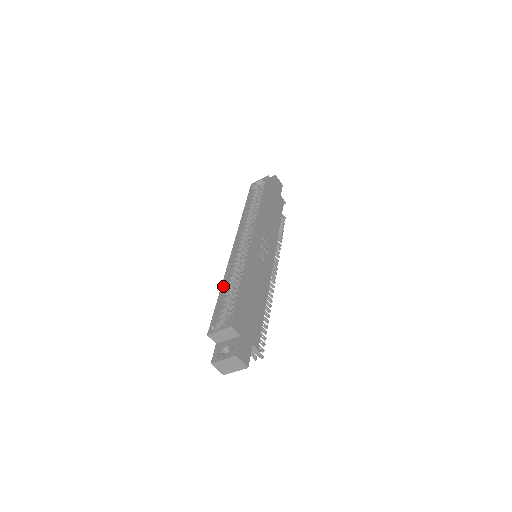
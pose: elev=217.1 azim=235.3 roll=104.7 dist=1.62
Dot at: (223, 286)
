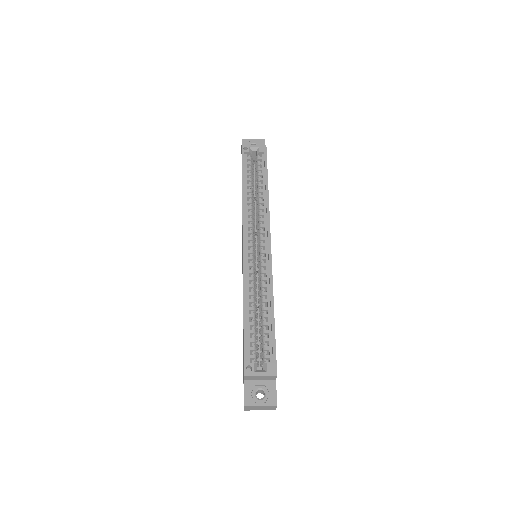
Dot at: (246, 307)
